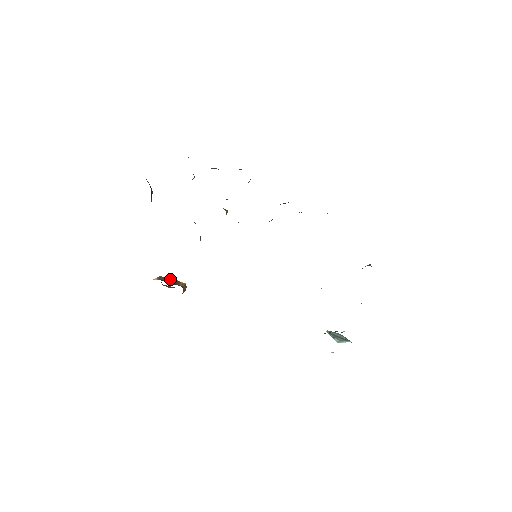
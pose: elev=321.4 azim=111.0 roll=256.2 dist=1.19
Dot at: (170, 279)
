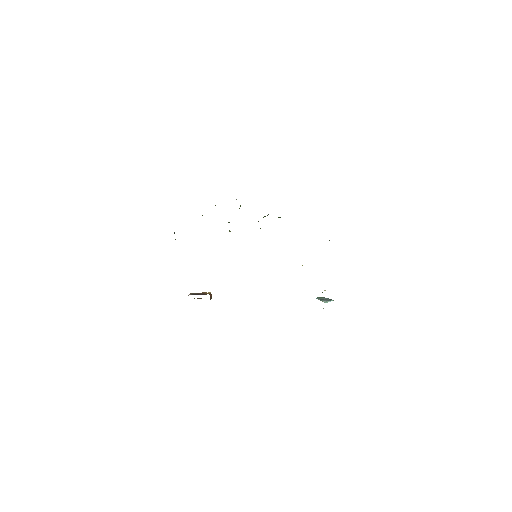
Dot at: (198, 293)
